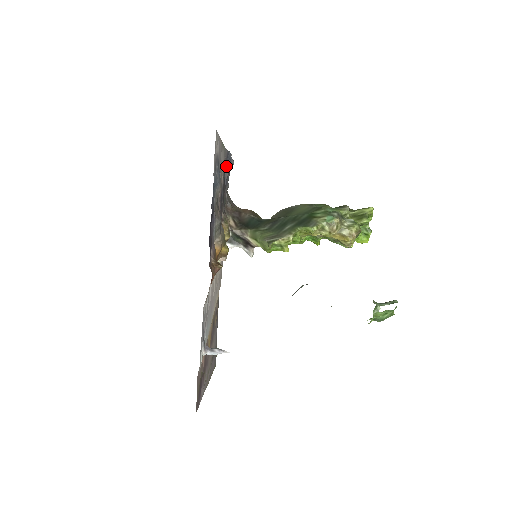
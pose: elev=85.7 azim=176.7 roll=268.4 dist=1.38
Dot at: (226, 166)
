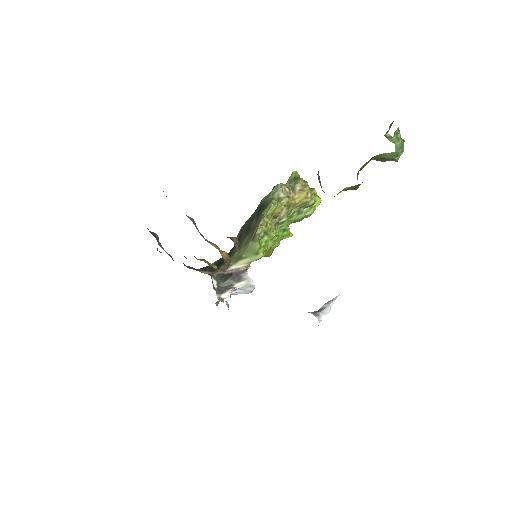
Dot at: (152, 234)
